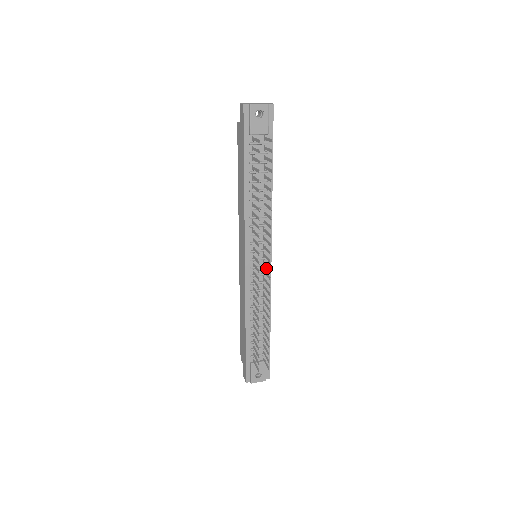
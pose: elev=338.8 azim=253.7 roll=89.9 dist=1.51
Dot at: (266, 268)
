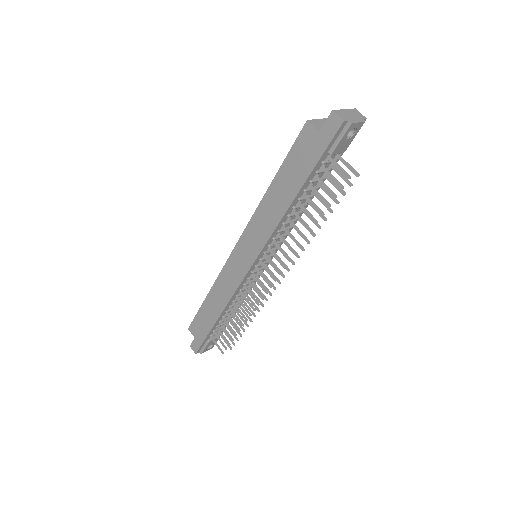
Dot at: (263, 268)
